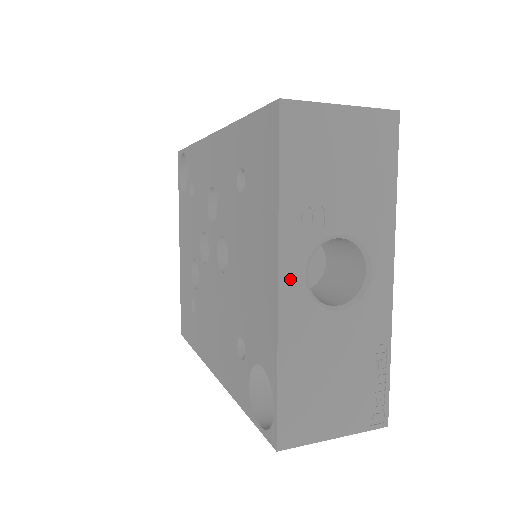
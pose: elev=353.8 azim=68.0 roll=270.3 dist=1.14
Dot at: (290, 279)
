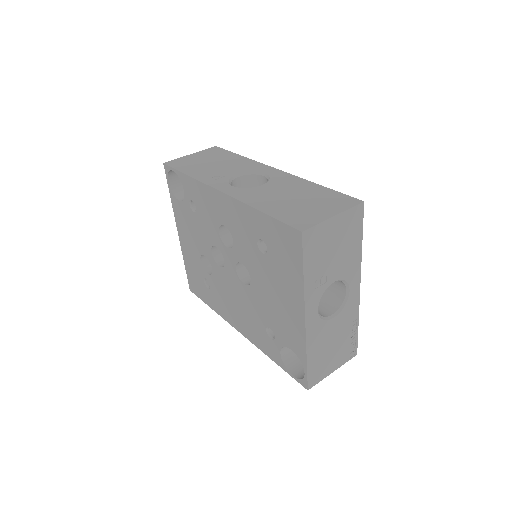
Dot at: (311, 316)
